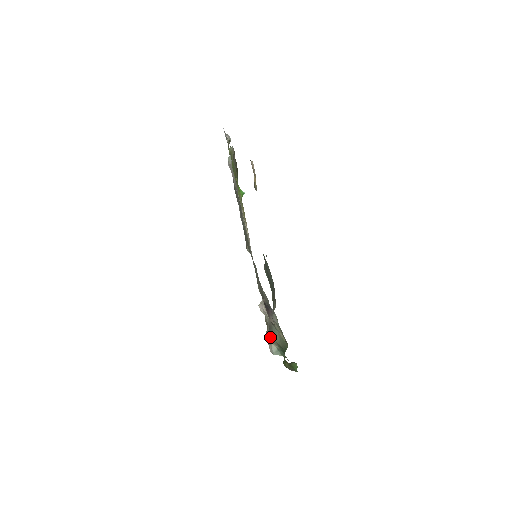
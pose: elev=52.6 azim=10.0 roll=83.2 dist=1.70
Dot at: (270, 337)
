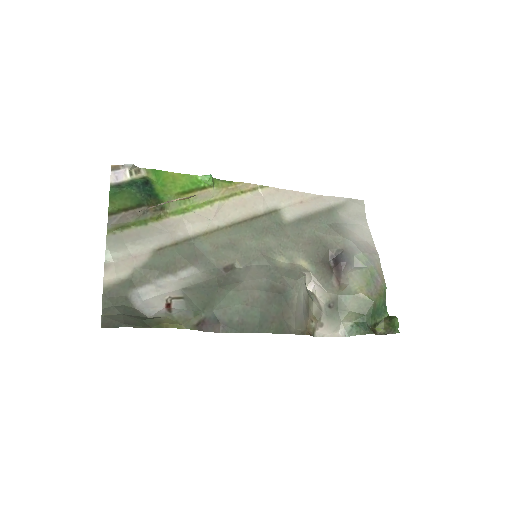
Dot at: (335, 318)
